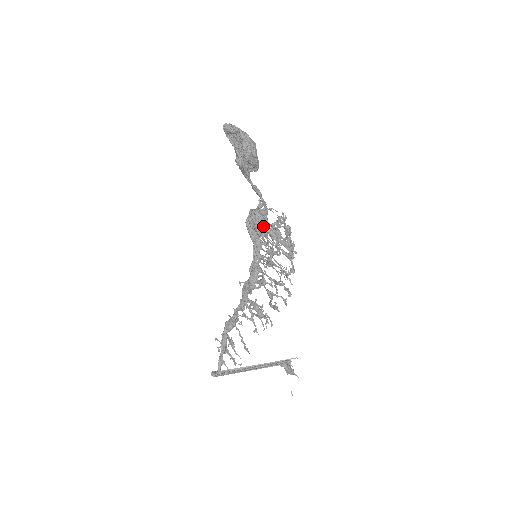
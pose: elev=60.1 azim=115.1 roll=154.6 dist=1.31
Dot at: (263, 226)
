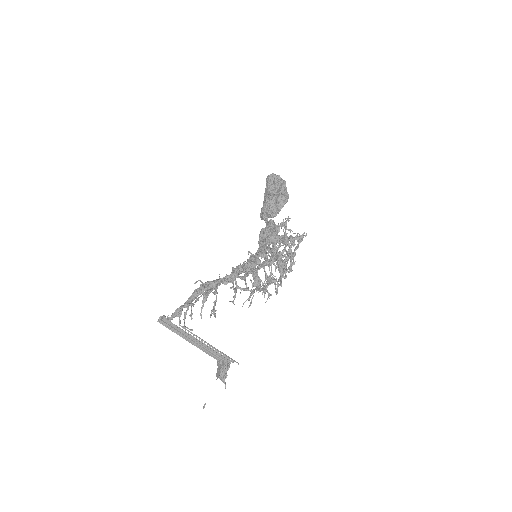
Dot at: (279, 235)
